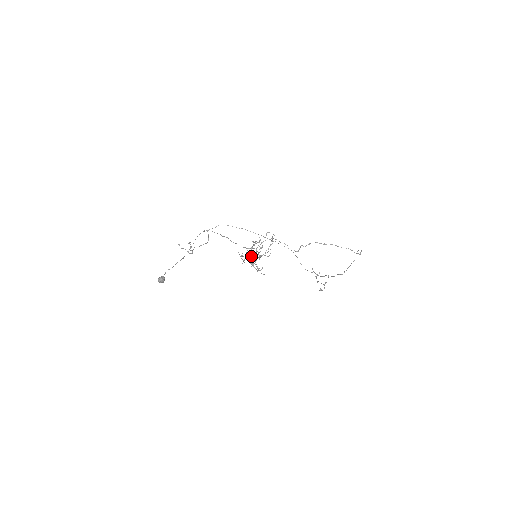
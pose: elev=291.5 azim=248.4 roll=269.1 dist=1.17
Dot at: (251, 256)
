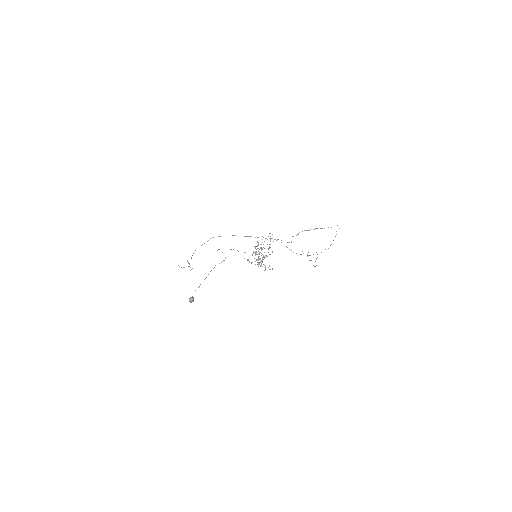
Dot at: (258, 258)
